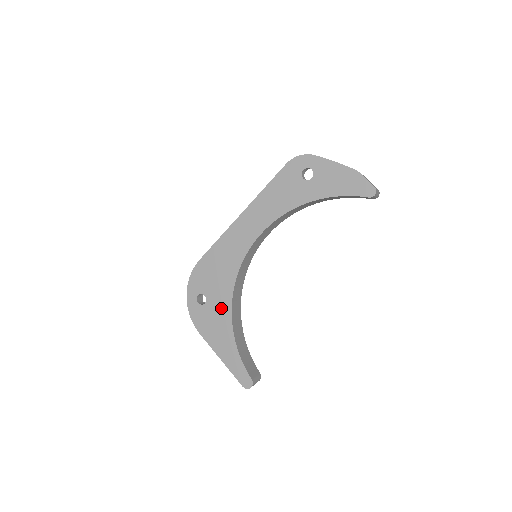
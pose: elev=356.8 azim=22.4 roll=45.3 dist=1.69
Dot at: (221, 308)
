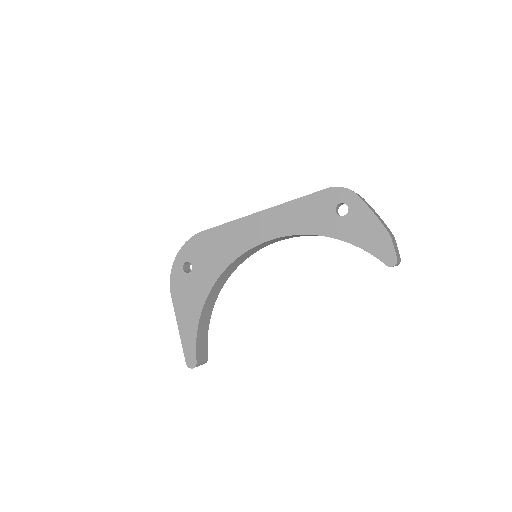
Dot at: (201, 285)
